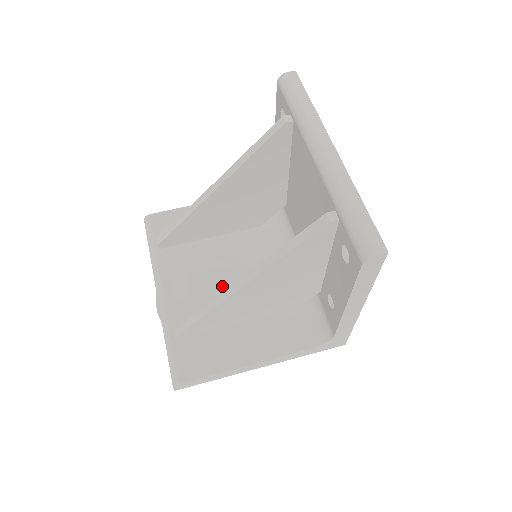
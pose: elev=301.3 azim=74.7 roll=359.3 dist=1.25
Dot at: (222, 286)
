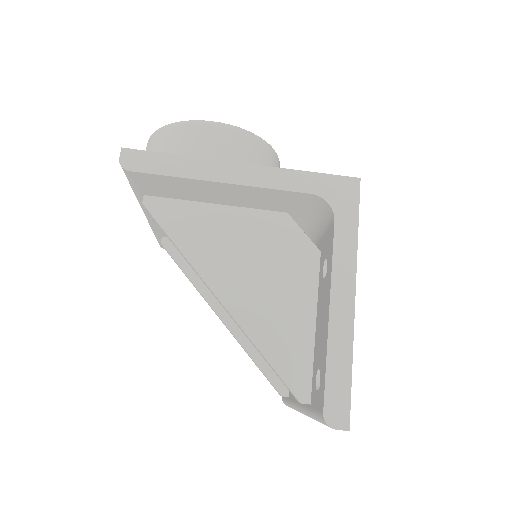
Dot at: occluded
